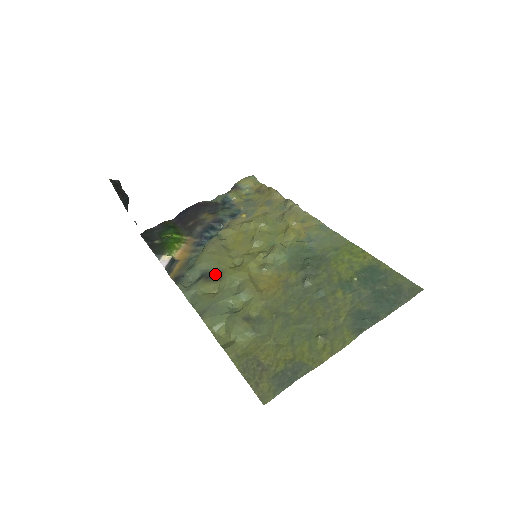
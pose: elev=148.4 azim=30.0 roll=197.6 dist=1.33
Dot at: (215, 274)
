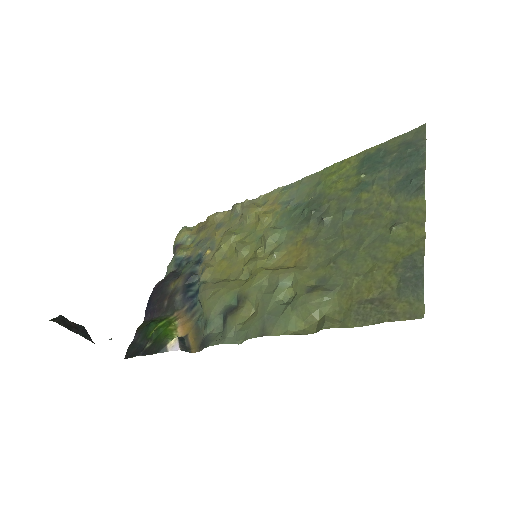
Dot at: (235, 302)
